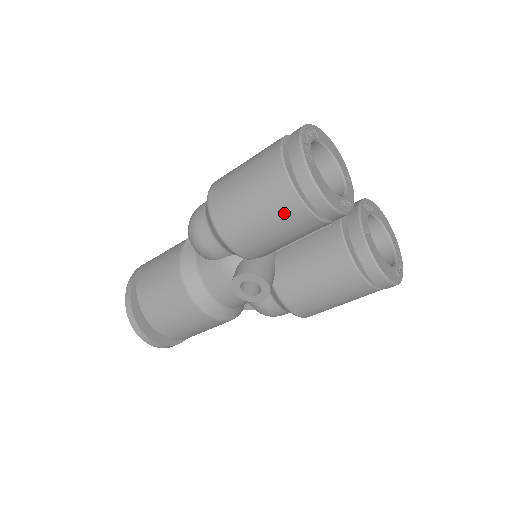
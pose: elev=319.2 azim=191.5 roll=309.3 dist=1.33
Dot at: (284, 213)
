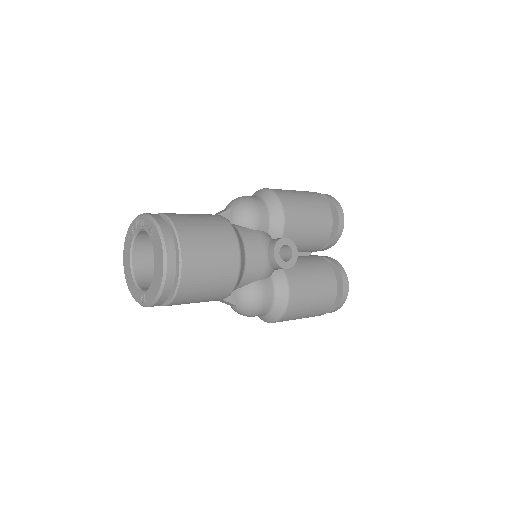
Dot at: (322, 216)
